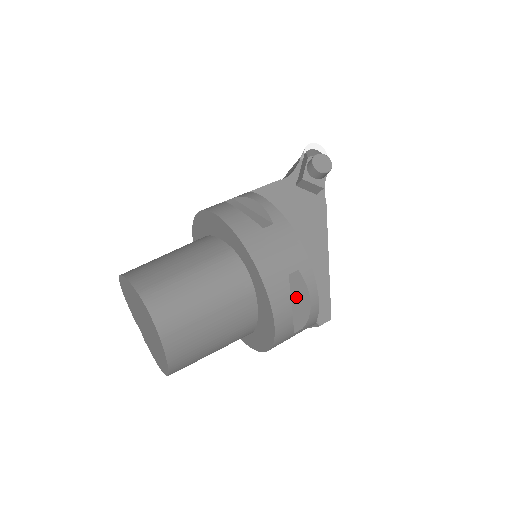
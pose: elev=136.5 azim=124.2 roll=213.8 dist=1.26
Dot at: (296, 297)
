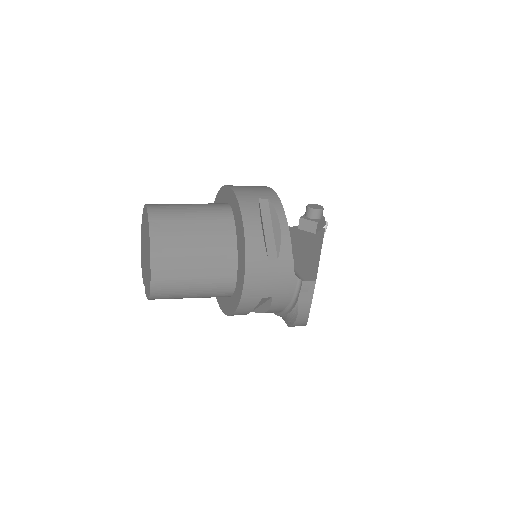
Dot at: (268, 223)
